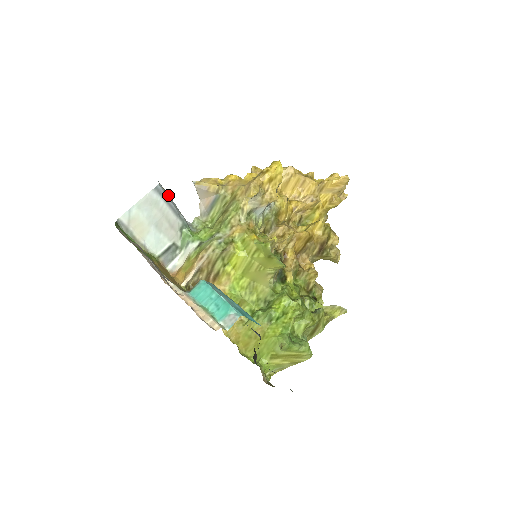
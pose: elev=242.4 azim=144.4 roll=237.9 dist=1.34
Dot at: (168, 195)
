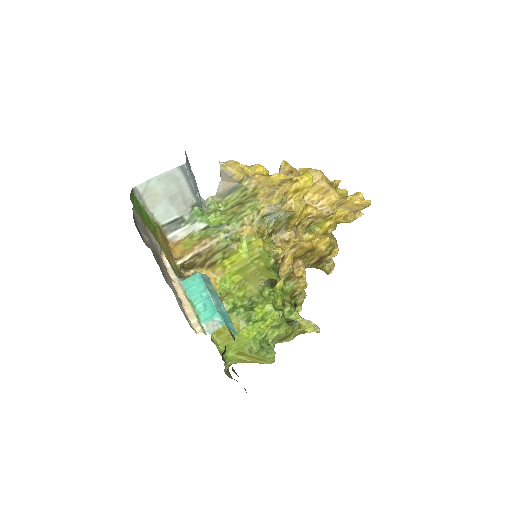
Dot at: (191, 170)
